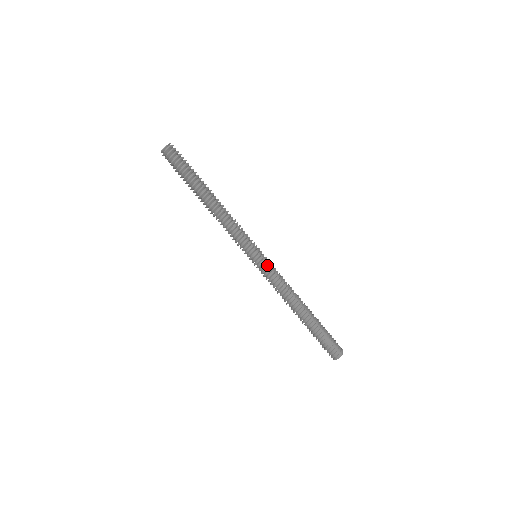
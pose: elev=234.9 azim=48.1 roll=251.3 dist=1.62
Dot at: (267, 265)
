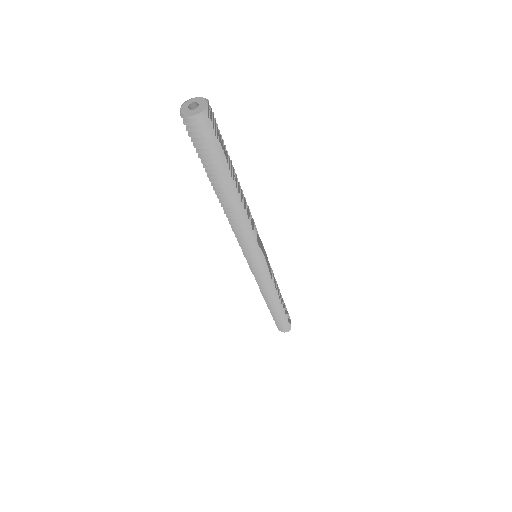
Dot at: occluded
